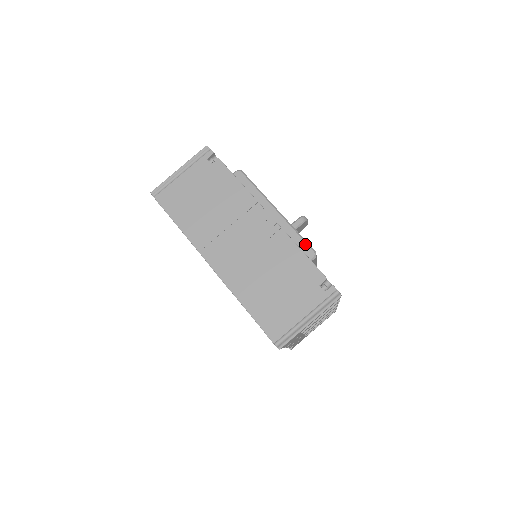
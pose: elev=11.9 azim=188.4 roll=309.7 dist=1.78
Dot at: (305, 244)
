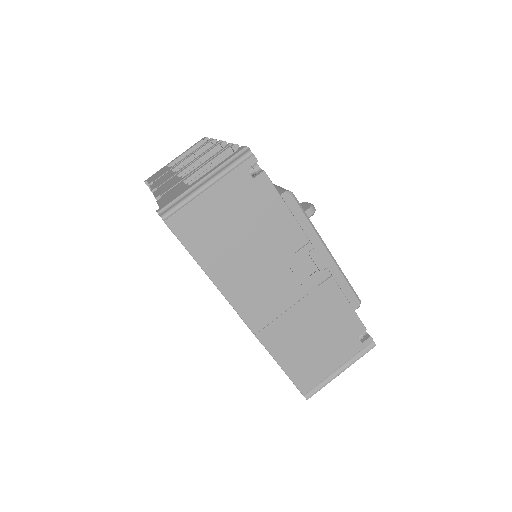
Dot at: (352, 293)
